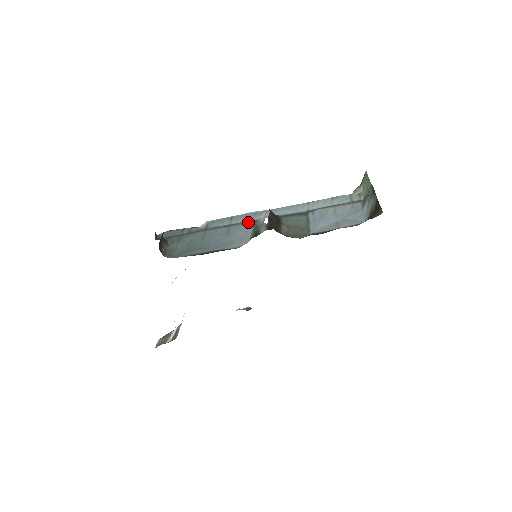
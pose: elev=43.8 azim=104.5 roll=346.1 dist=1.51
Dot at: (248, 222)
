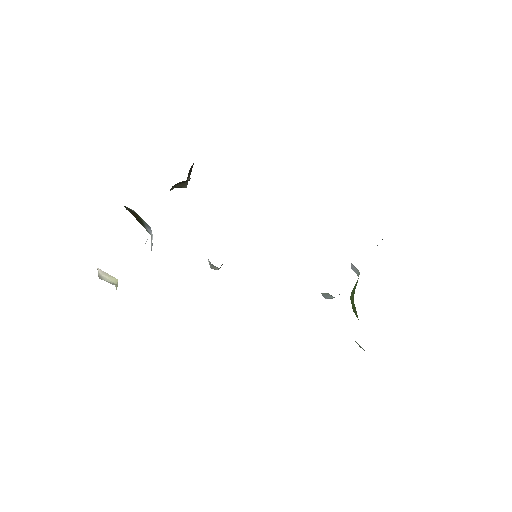
Dot at: occluded
